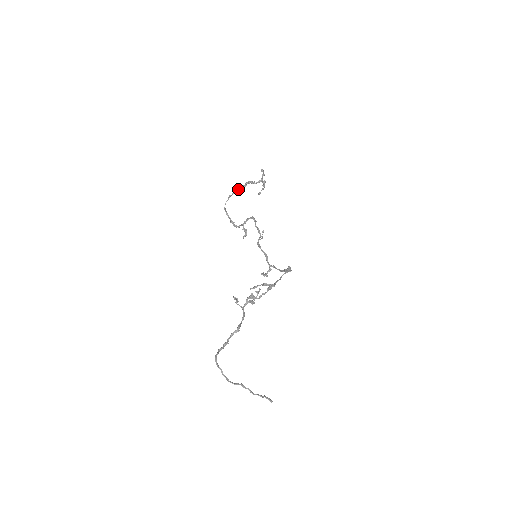
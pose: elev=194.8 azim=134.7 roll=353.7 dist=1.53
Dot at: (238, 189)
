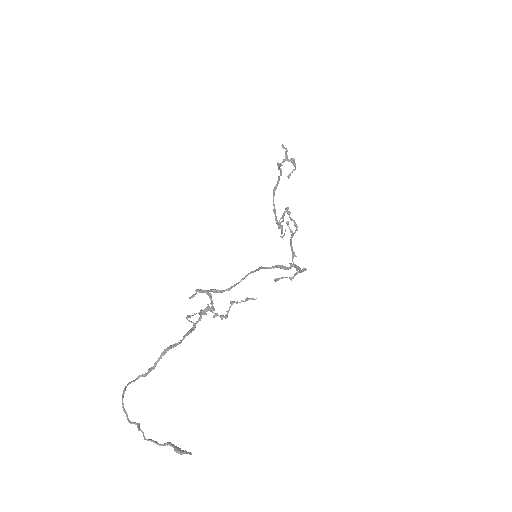
Dot at: (278, 178)
